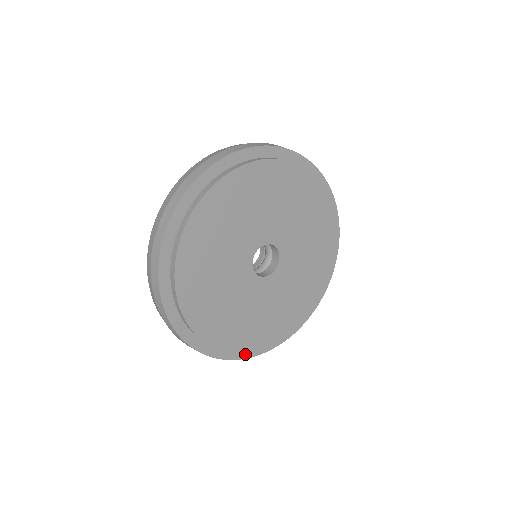
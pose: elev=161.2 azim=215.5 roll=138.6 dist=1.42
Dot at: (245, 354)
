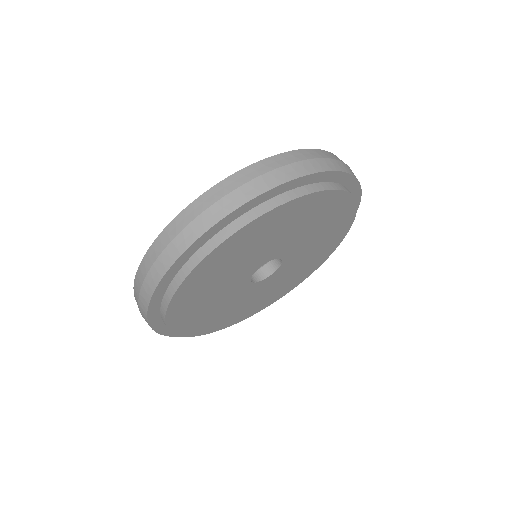
Dot at: occluded
